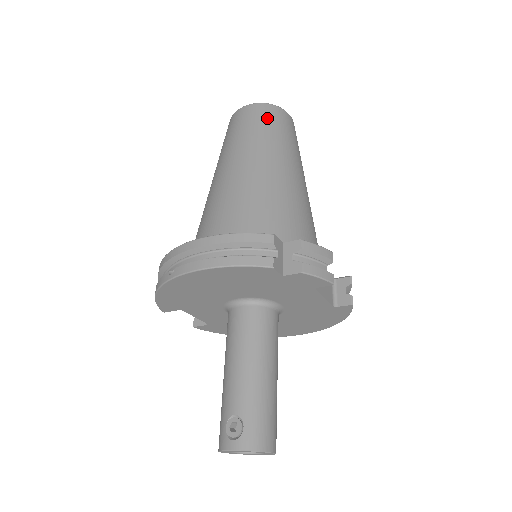
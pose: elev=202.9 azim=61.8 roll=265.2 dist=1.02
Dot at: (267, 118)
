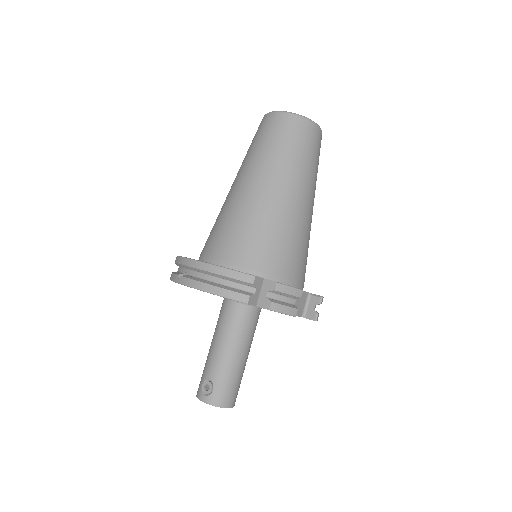
Dot at: (291, 134)
